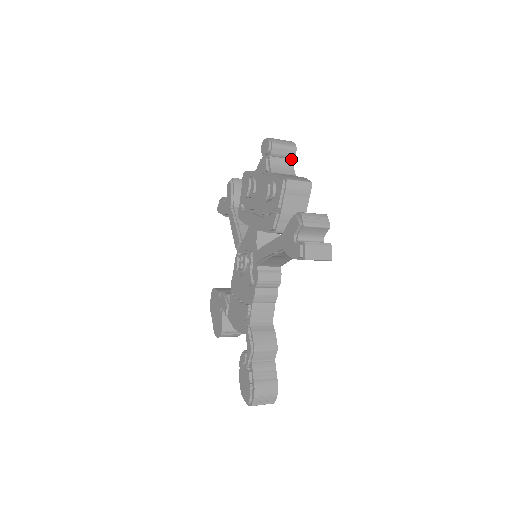
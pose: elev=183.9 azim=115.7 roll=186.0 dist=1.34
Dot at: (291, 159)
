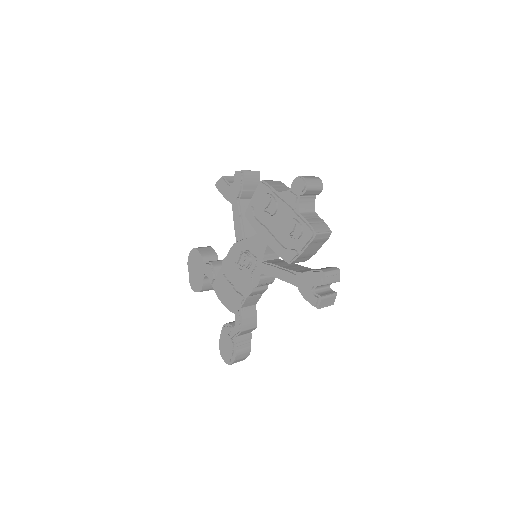
Dot at: (315, 195)
